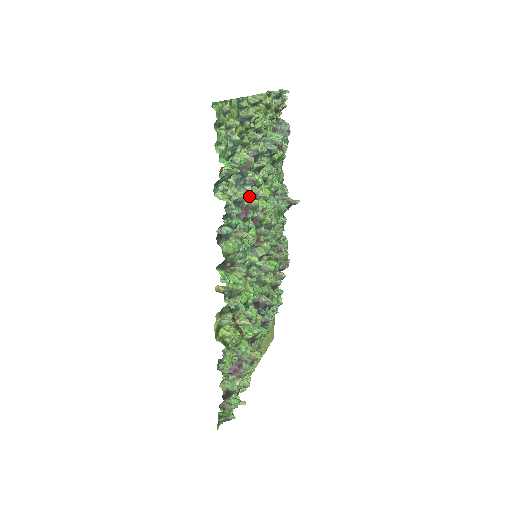
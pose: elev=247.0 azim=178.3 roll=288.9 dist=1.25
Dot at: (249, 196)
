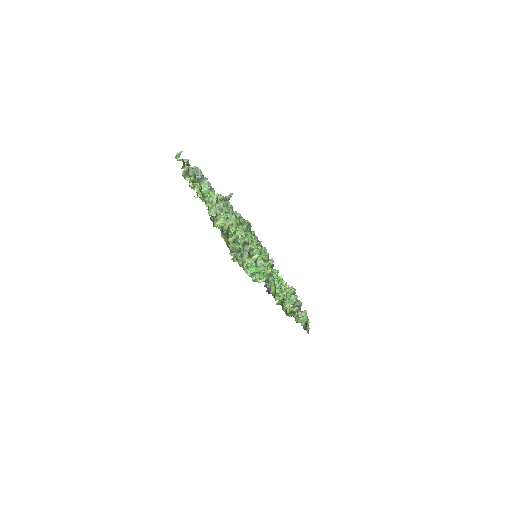
Dot at: (258, 256)
